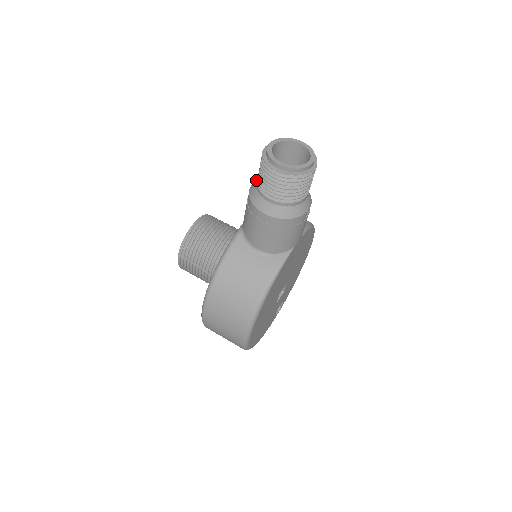
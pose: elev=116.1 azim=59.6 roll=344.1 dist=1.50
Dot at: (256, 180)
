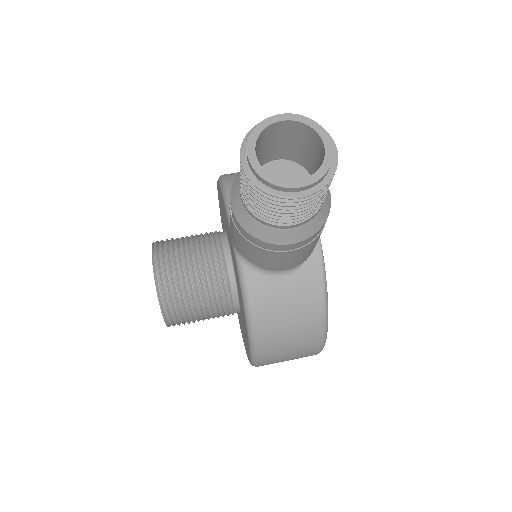
Dot at: (238, 203)
